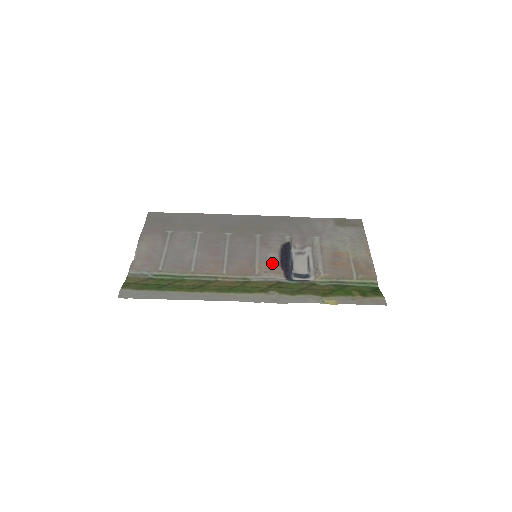
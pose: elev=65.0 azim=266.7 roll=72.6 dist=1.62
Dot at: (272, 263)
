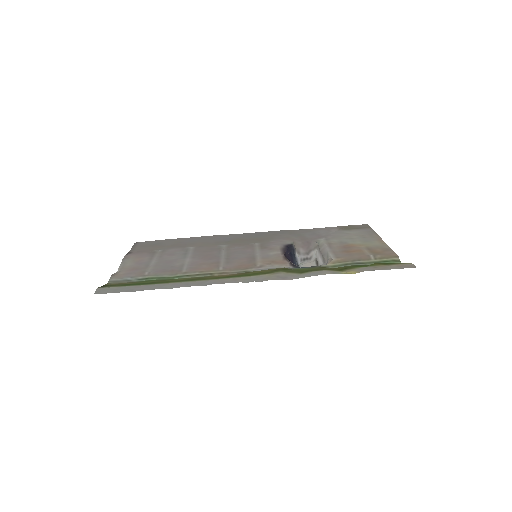
Dot at: (275, 258)
